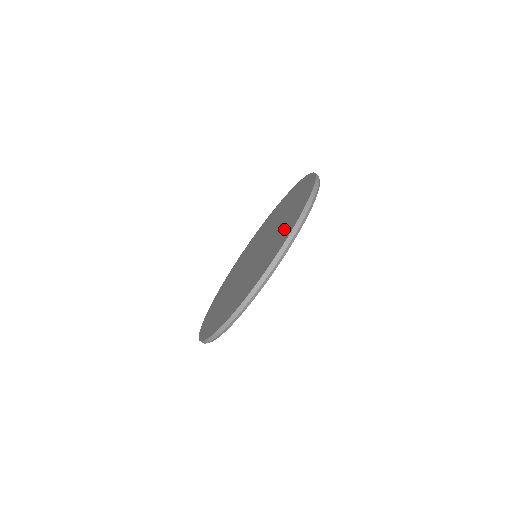
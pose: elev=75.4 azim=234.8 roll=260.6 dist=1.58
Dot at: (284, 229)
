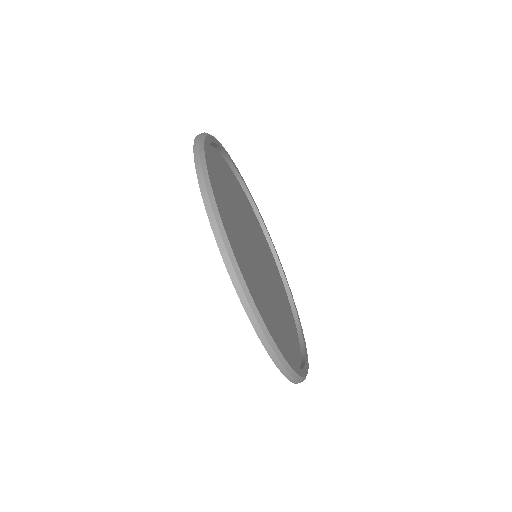
Dot at: occluded
